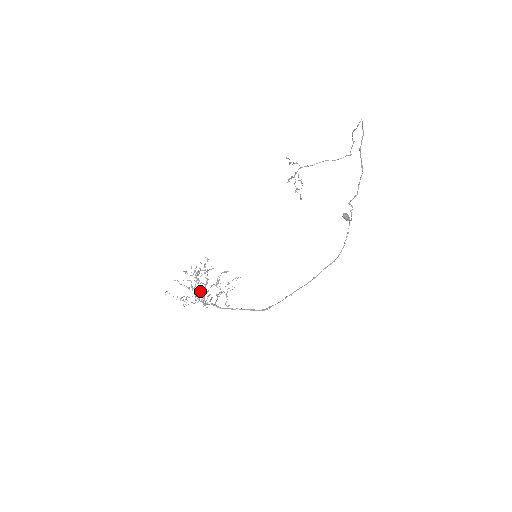
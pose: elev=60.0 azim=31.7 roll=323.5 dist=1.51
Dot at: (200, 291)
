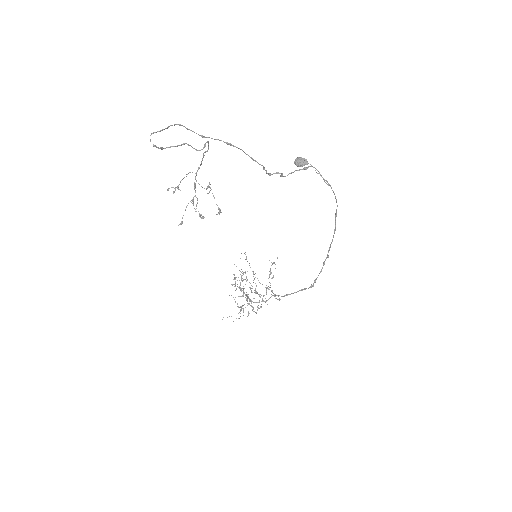
Dot at: occluded
